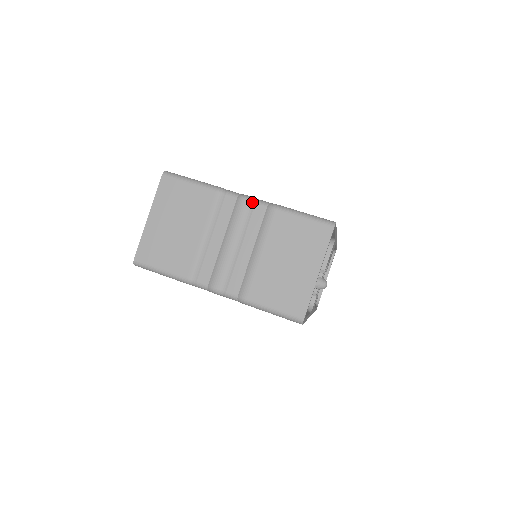
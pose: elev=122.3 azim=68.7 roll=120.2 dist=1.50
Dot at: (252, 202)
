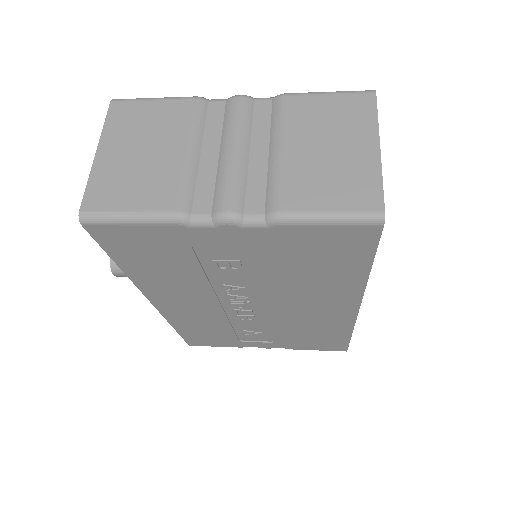
Dot at: (249, 98)
